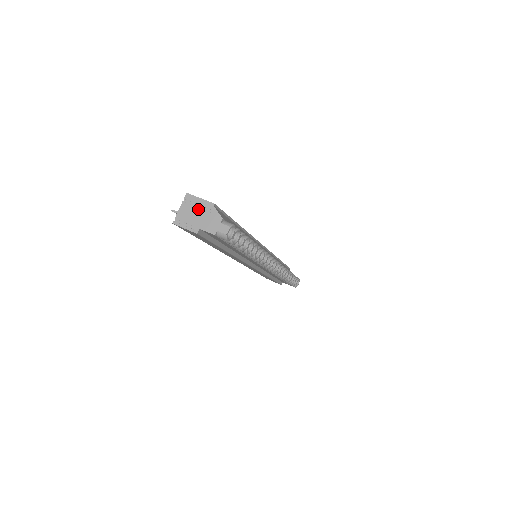
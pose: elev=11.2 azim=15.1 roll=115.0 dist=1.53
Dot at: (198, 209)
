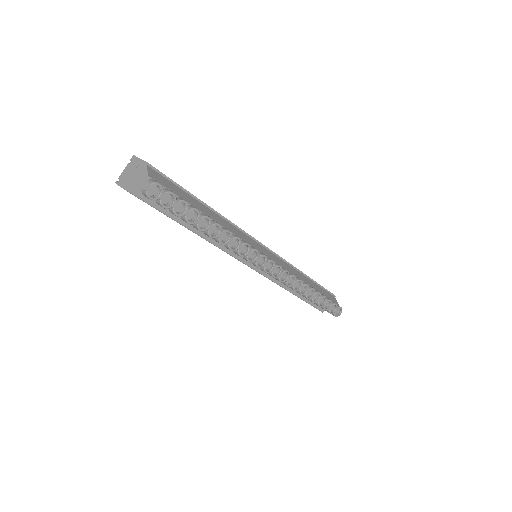
Dot at: (135, 169)
